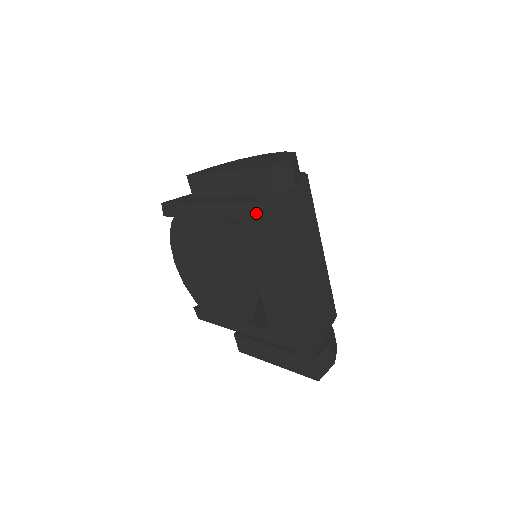
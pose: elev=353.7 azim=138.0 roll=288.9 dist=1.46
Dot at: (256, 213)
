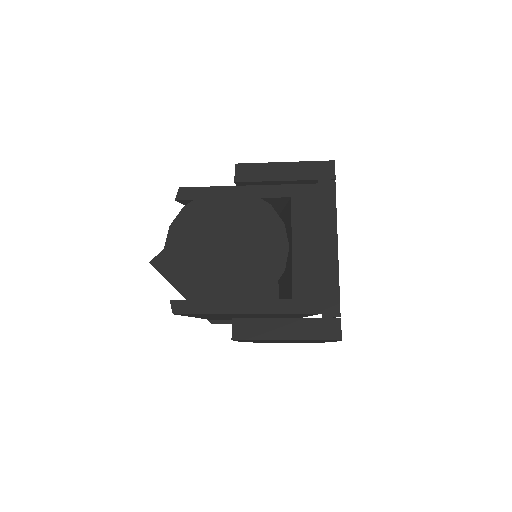
Dot at: (312, 192)
